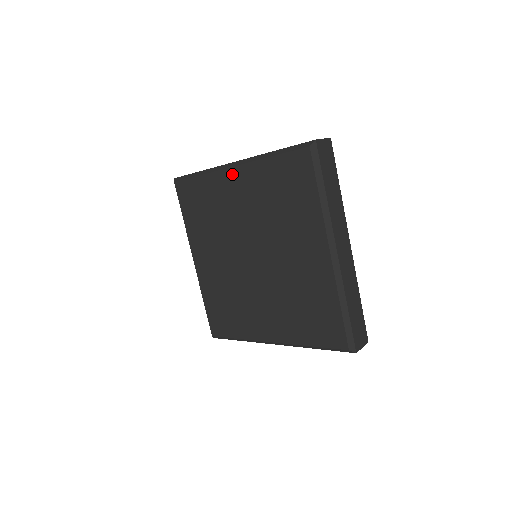
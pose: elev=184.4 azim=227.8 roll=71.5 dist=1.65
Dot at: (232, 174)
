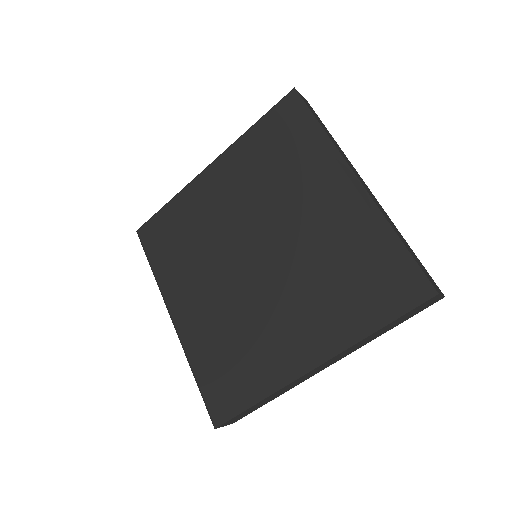
Dot at: (208, 175)
